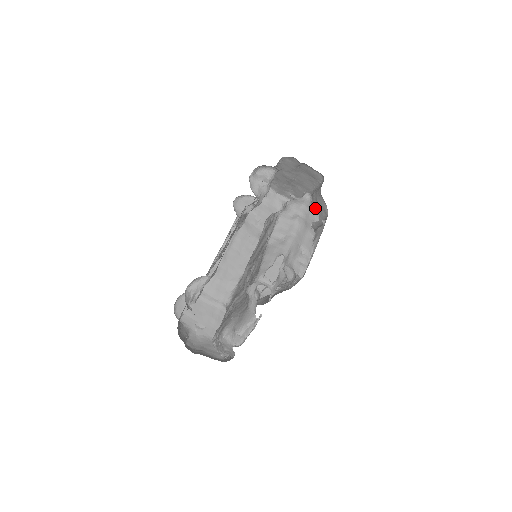
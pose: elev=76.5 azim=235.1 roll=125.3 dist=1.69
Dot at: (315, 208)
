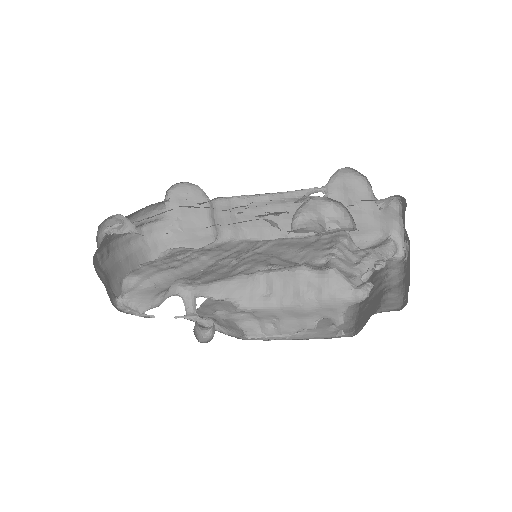
Dot at: (371, 304)
